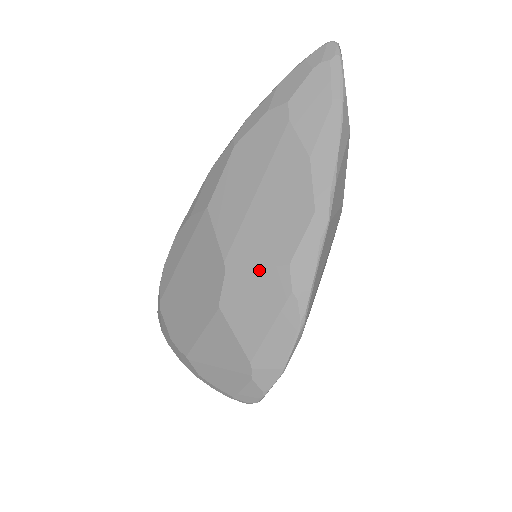
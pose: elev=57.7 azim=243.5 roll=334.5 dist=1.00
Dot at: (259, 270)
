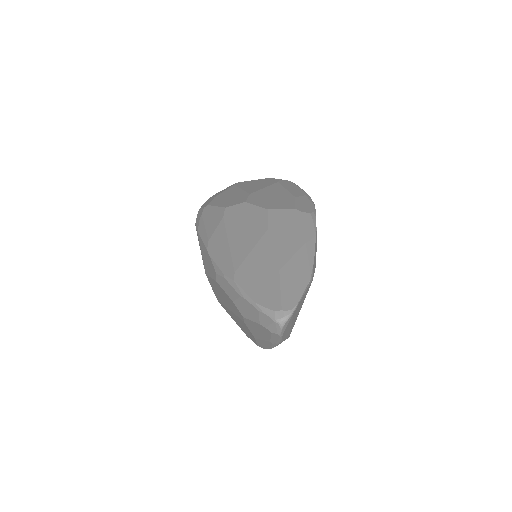
Dot at: occluded
